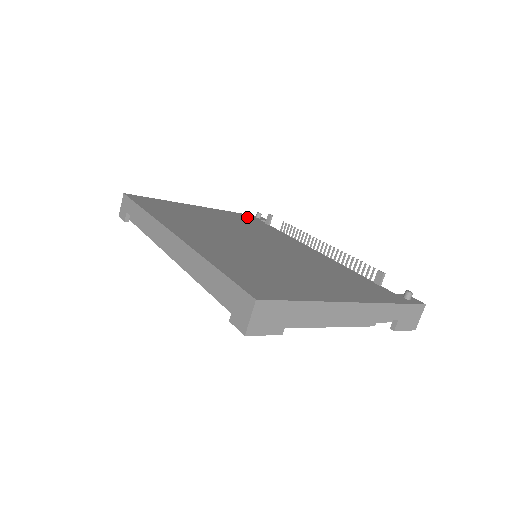
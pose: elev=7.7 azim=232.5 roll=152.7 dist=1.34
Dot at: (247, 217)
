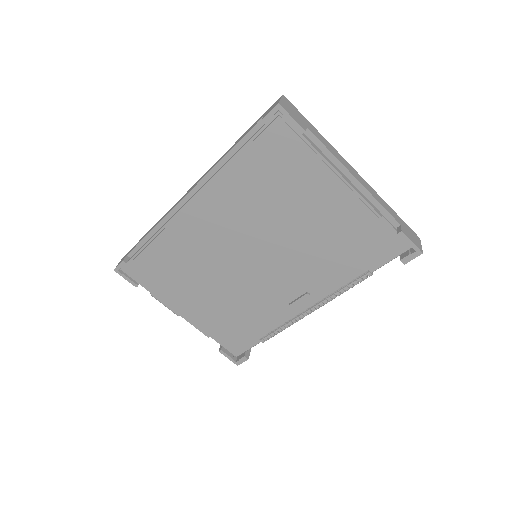
Dot at: occluded
